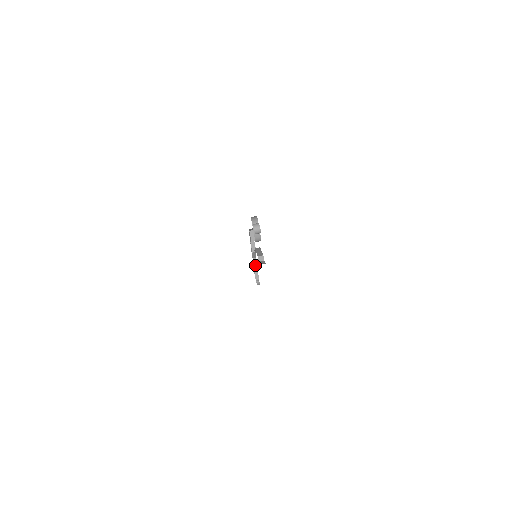
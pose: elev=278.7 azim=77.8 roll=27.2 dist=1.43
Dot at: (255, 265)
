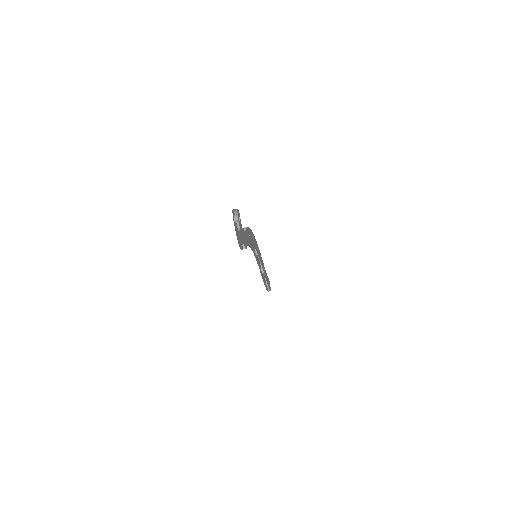
Dot at: (262, 270)
